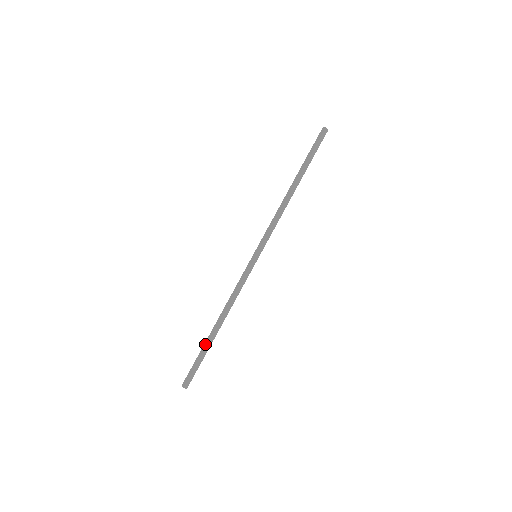
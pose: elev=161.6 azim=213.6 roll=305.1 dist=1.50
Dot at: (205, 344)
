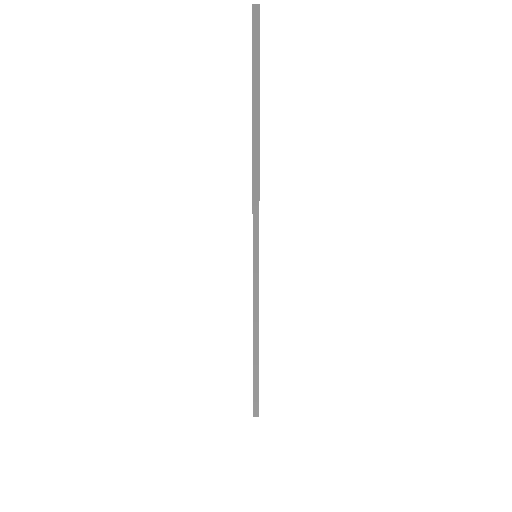
Dot at: (255, 374)
